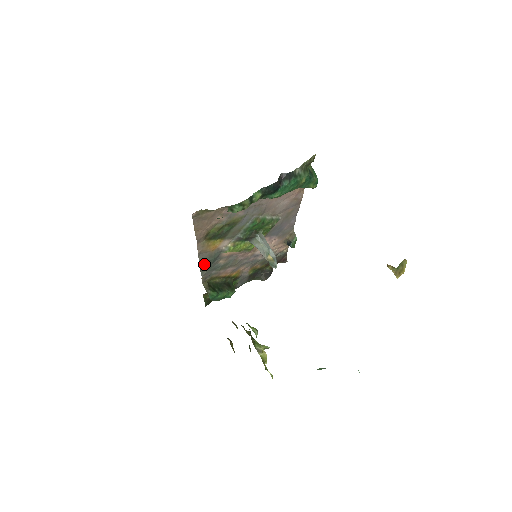
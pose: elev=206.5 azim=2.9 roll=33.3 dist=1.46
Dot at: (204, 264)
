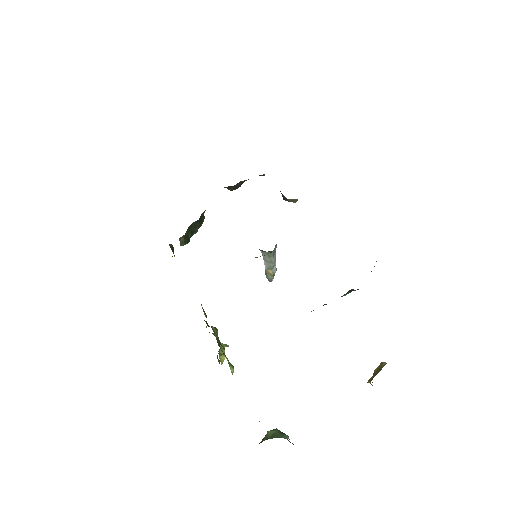
Dot at: occluded
